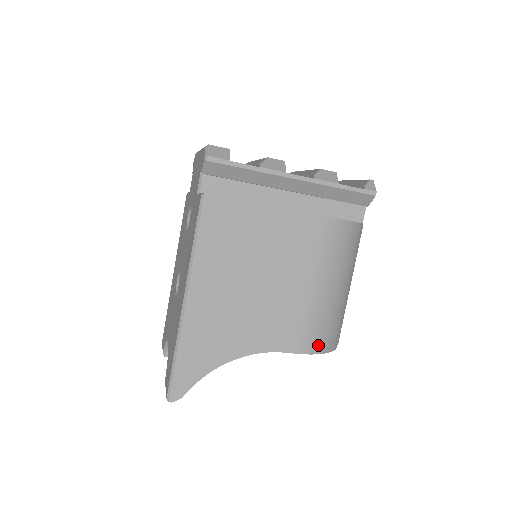
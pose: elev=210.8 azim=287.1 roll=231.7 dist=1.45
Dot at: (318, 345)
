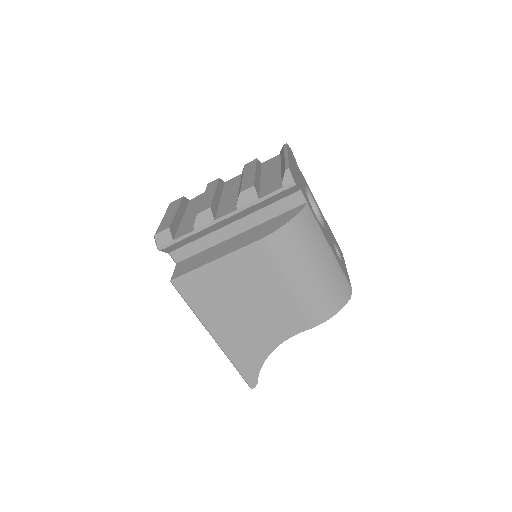
Dot at: (326, 313)
